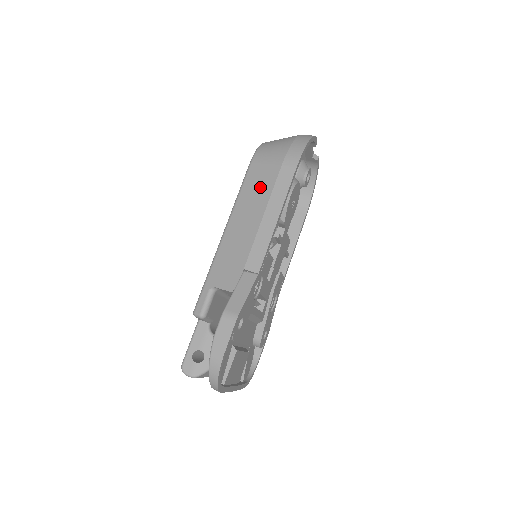
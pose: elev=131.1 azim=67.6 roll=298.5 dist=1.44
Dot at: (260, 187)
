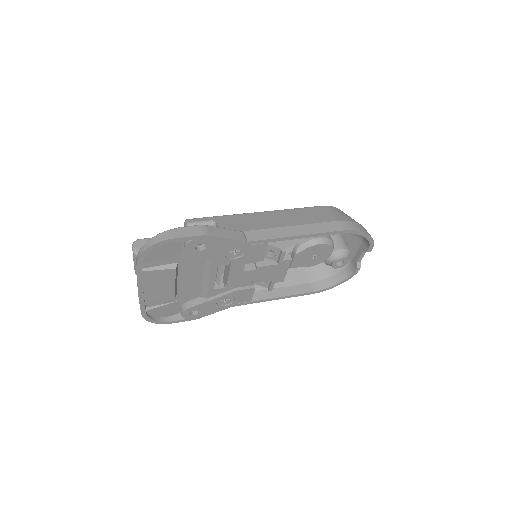
Dot at: (311, 216)
